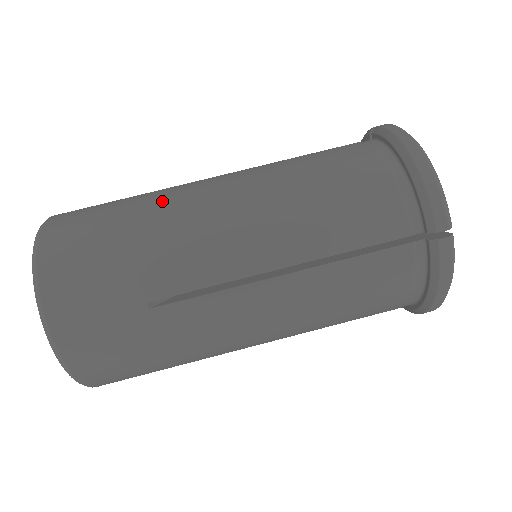
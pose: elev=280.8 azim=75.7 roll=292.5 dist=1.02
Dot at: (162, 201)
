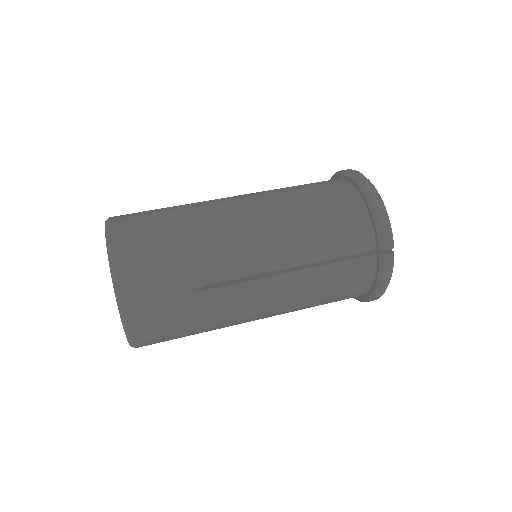
Dot at: occluded
